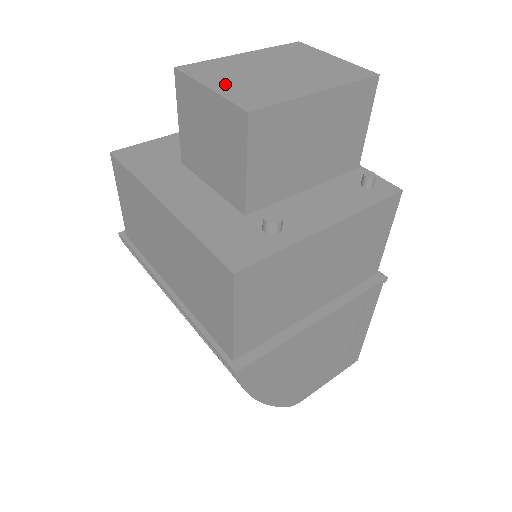
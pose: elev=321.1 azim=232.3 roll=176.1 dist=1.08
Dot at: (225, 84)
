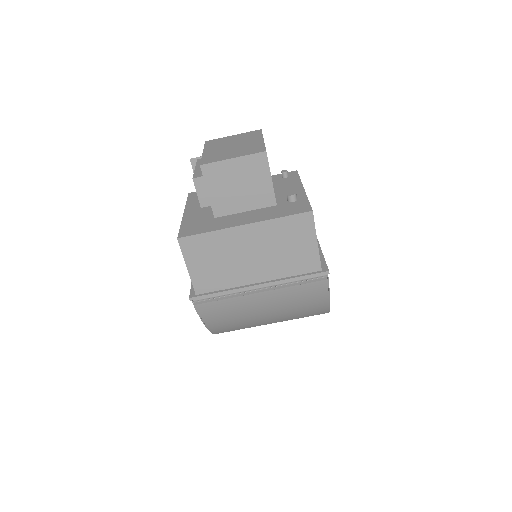
Dot at: (234, 155)
